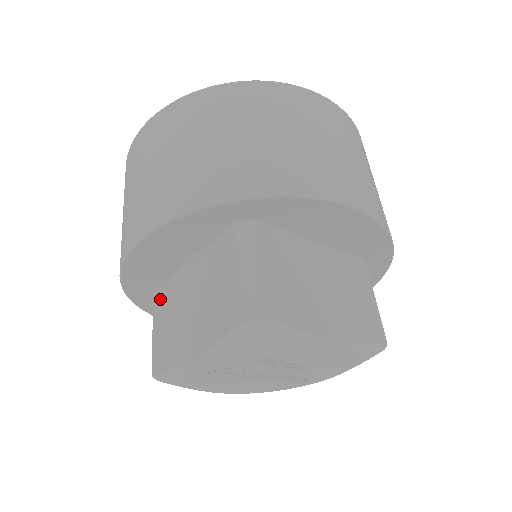
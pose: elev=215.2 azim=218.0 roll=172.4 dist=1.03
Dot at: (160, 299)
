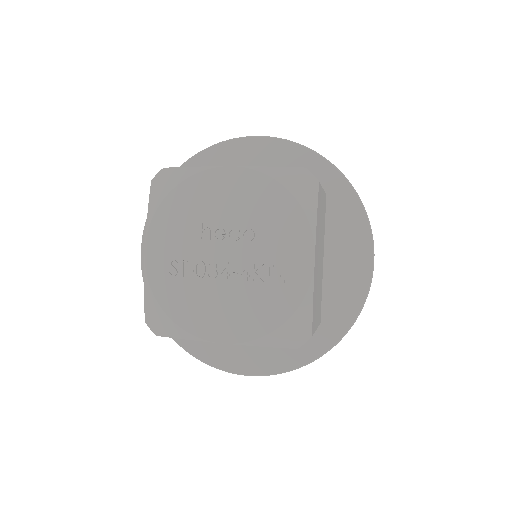
Dot at: occluded
